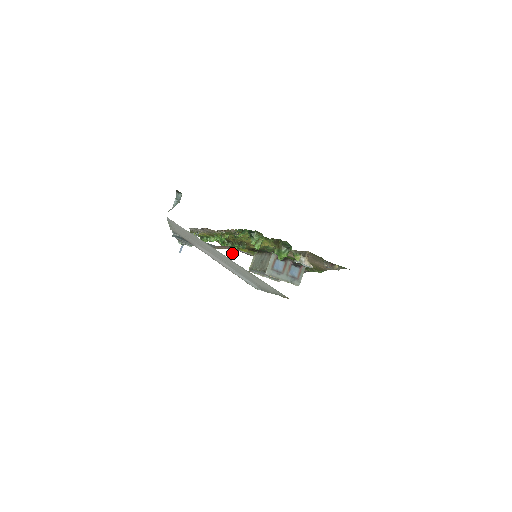
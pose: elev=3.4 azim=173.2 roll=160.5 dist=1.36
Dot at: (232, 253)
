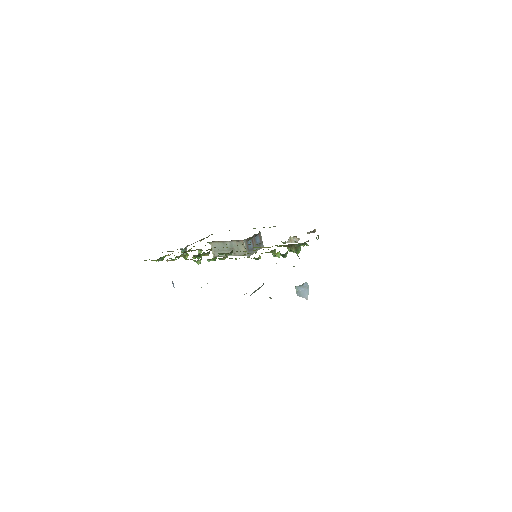
Dot at: occluded
